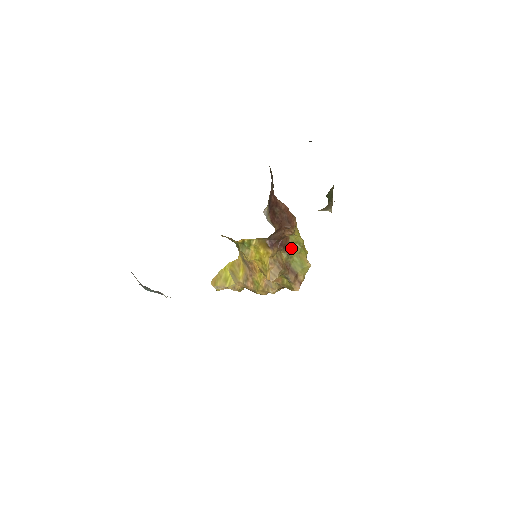
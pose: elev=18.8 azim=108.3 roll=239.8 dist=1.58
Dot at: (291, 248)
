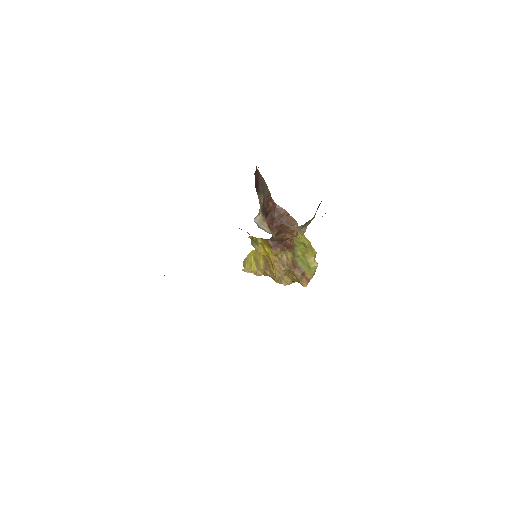
Dot at: (297, 248)
